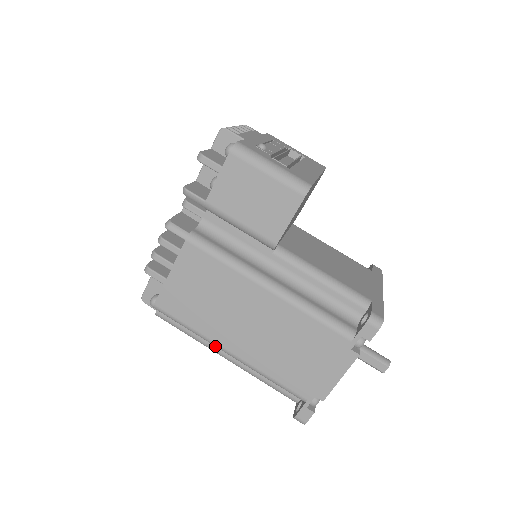
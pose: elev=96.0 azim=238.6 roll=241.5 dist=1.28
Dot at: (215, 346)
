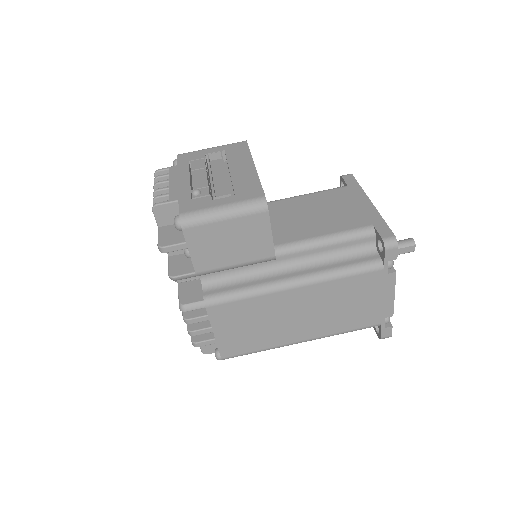
Dot at: occluded
